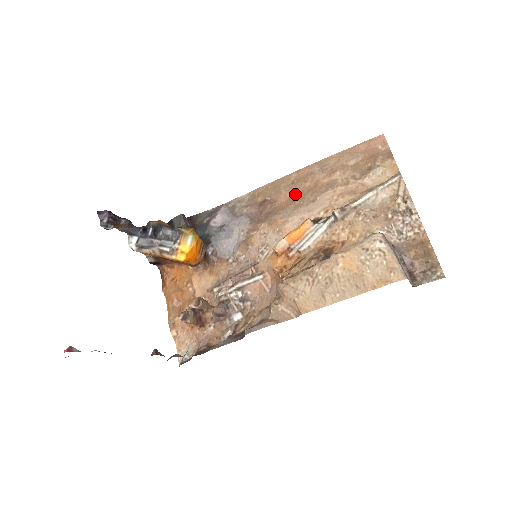
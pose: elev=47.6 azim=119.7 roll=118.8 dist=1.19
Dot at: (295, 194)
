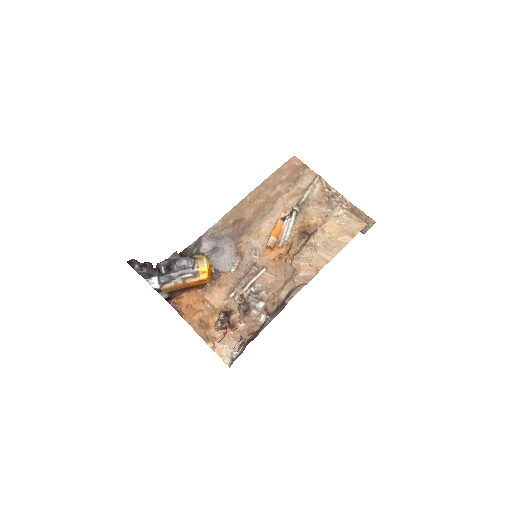
Dot at: (256, 209)
